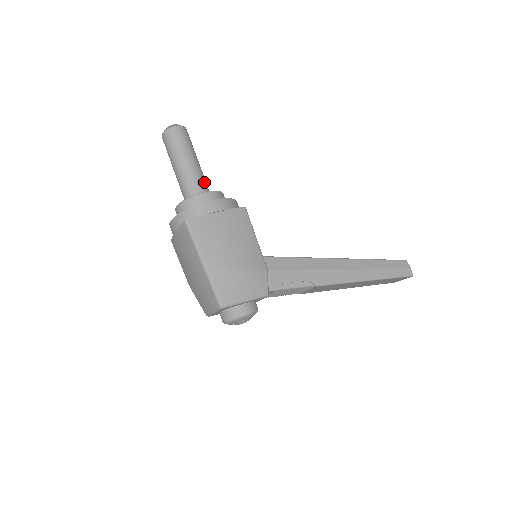
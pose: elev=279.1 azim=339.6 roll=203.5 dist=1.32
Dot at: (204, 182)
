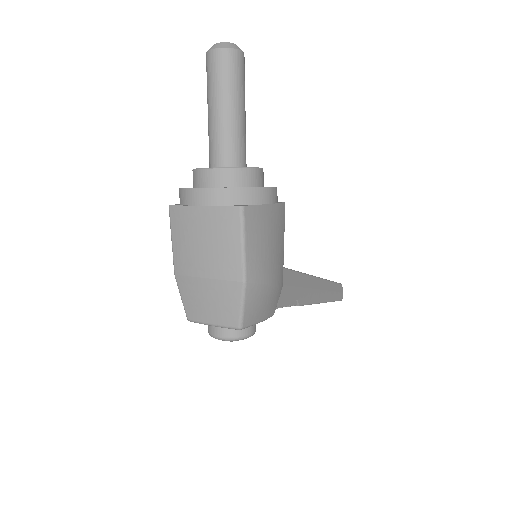
Dot at: occluded
